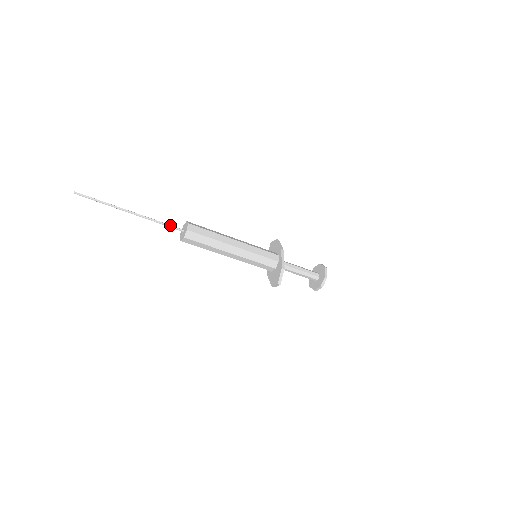
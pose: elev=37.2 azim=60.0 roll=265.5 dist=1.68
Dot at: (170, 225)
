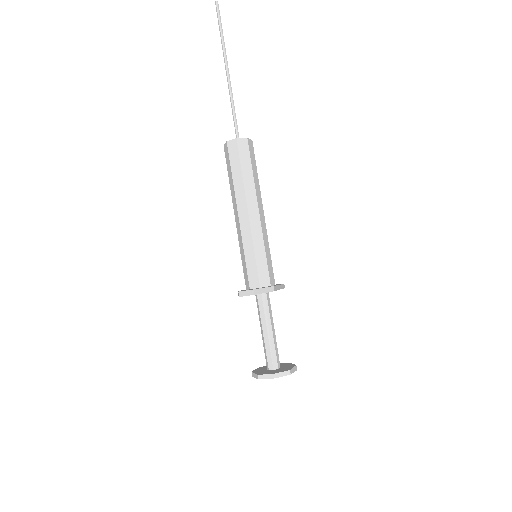
Dot at: occluded
